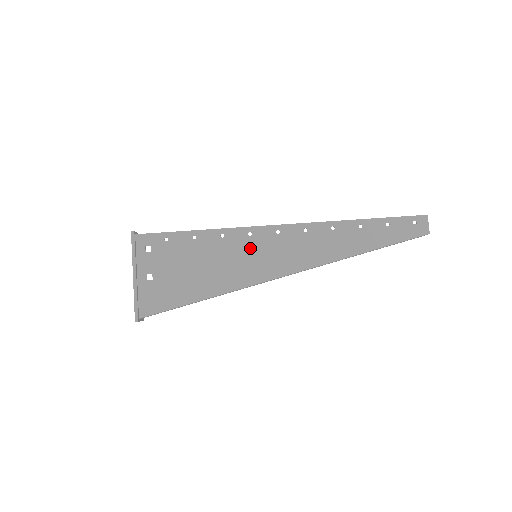
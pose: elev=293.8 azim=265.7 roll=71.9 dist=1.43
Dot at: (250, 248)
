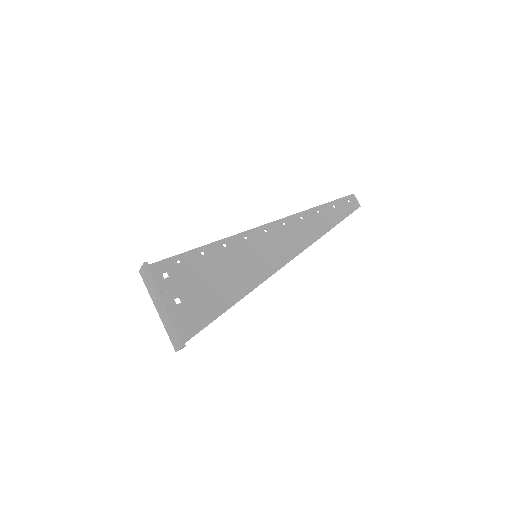
Dot at: (251, 249)
